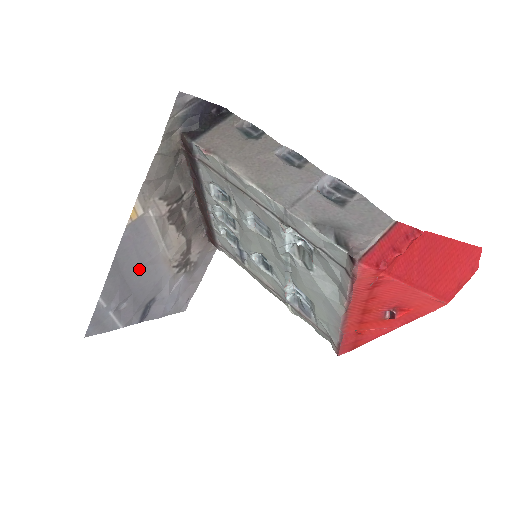
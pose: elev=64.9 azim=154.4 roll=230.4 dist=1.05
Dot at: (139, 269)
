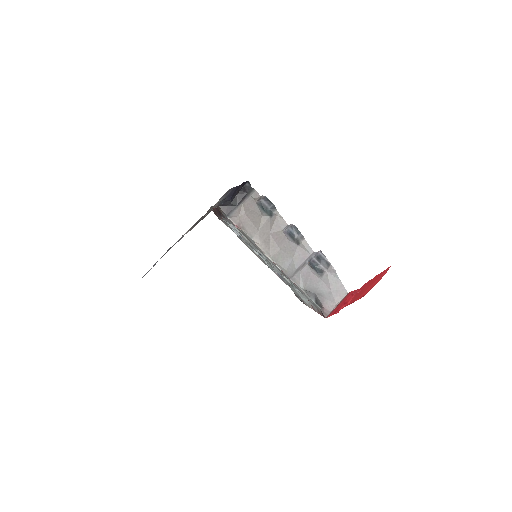
Dot at: occluded
